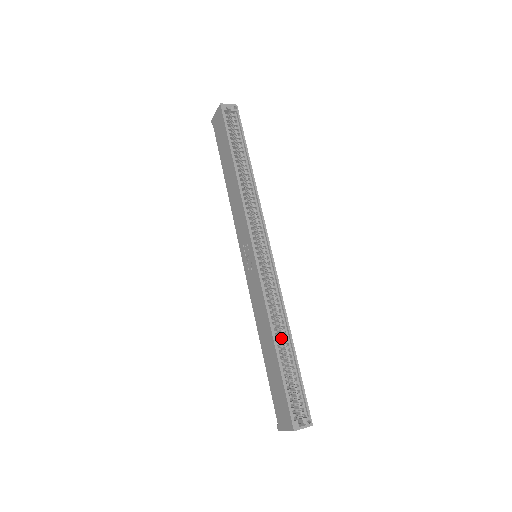
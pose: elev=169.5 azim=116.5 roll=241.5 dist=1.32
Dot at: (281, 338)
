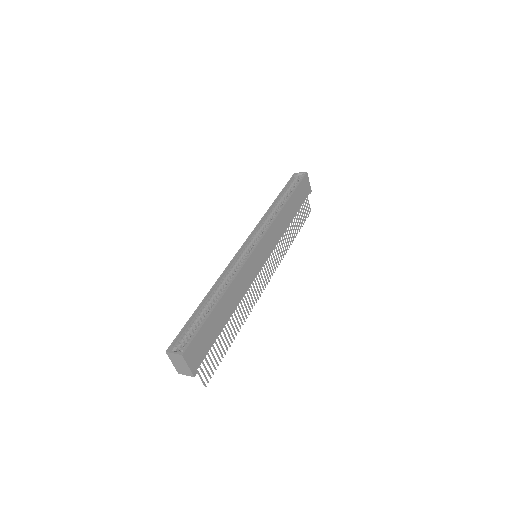
Dot at: occluded
